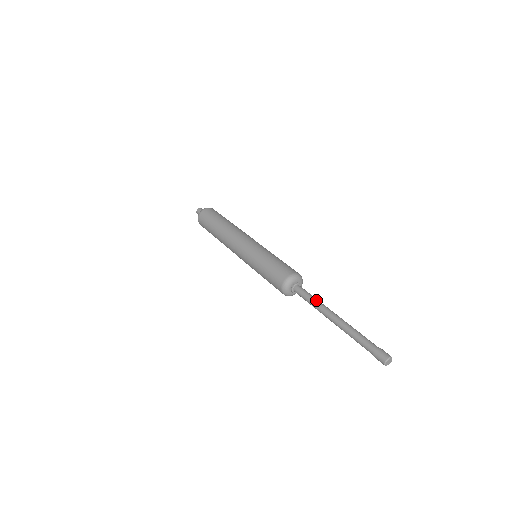
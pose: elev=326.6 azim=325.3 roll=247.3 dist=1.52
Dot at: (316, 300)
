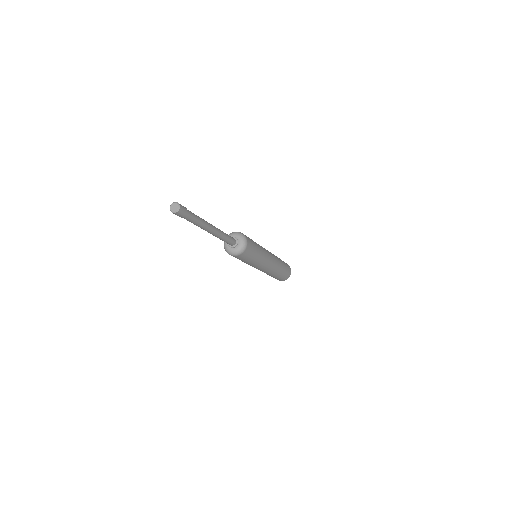
Dot at: (222, 231)
